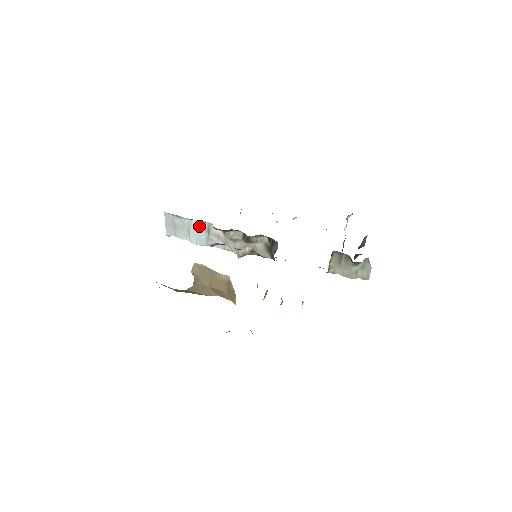
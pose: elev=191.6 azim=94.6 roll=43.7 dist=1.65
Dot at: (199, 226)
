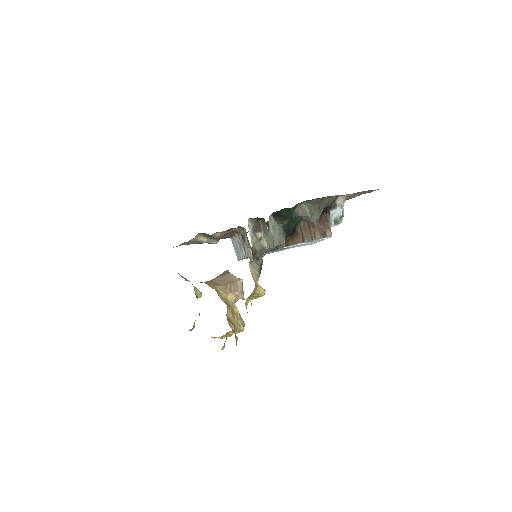
Dot at: (236, 240)
